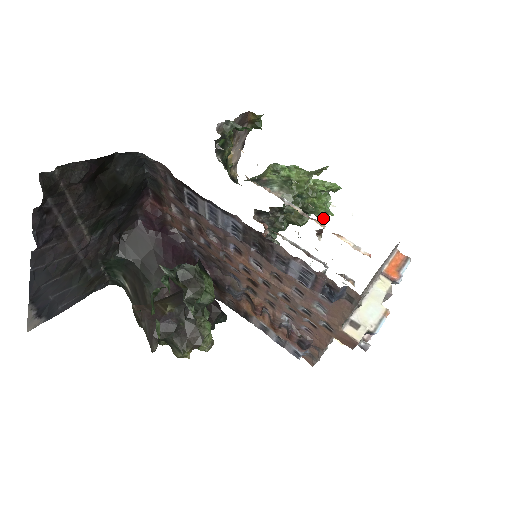
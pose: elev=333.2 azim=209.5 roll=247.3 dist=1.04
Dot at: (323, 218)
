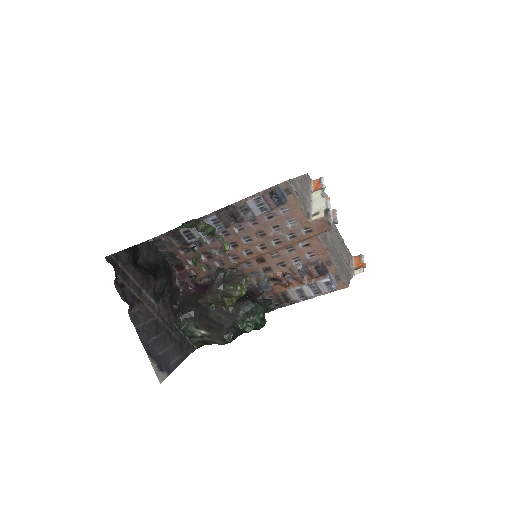
Dot at: occluded
